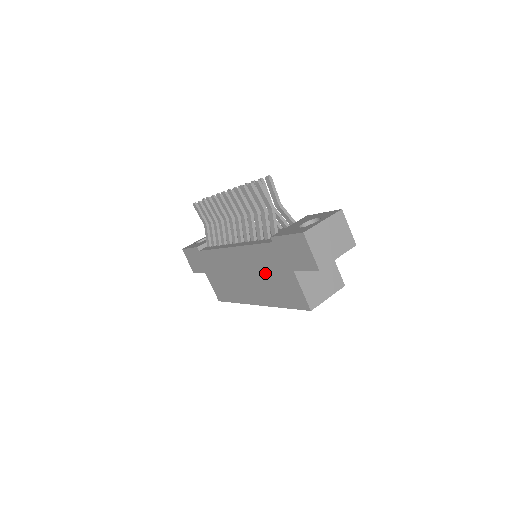
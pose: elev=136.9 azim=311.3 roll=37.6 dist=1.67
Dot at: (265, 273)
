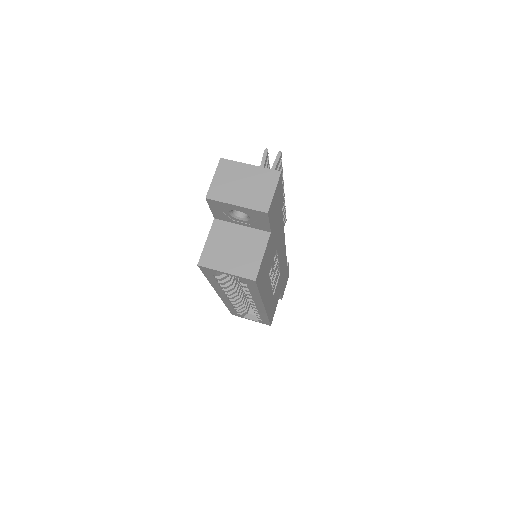
Dot at: occluded
